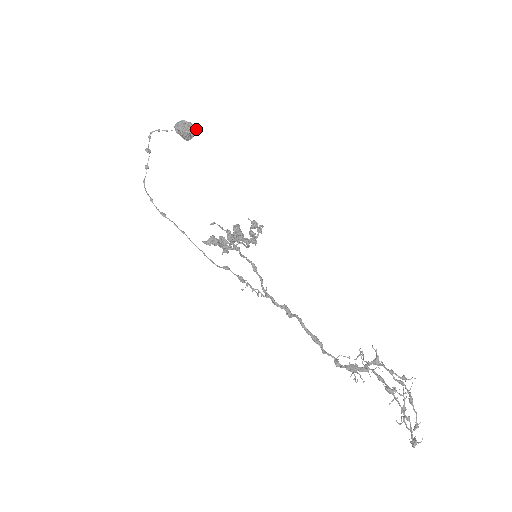
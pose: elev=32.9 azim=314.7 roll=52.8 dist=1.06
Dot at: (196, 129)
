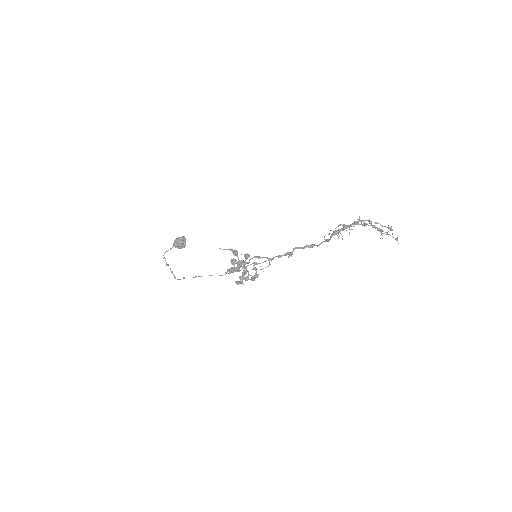
Dot at: occluded
